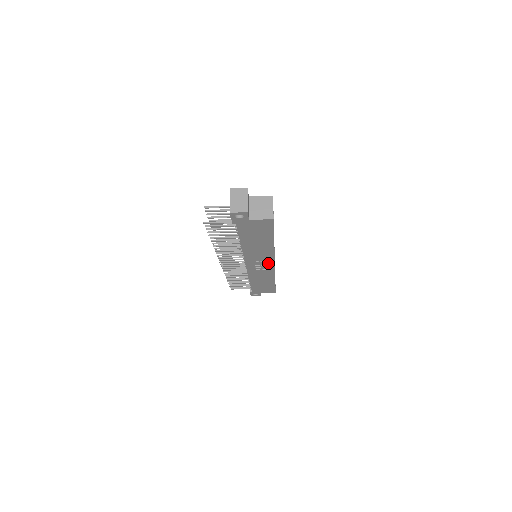
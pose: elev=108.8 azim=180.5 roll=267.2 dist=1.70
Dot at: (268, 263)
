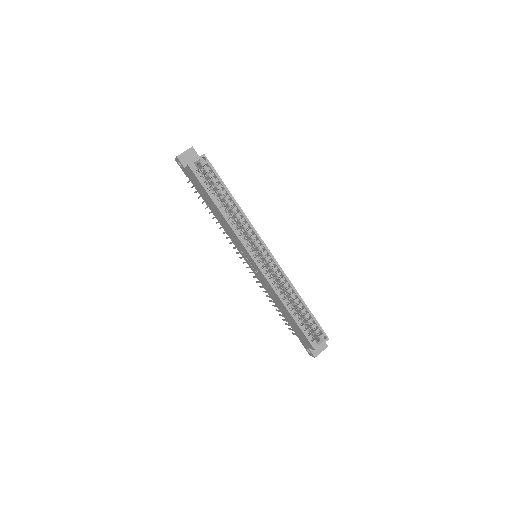
Dot at: (250, 257)
